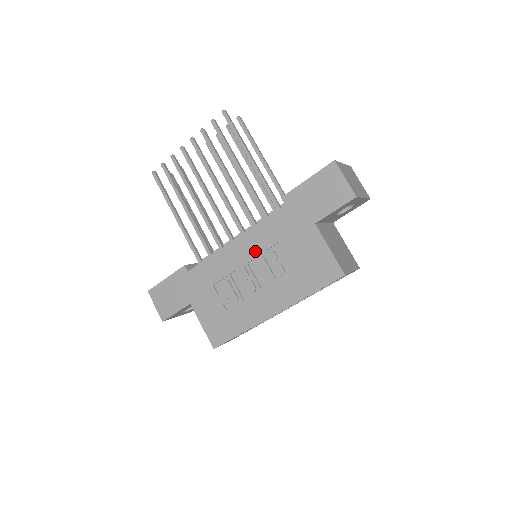
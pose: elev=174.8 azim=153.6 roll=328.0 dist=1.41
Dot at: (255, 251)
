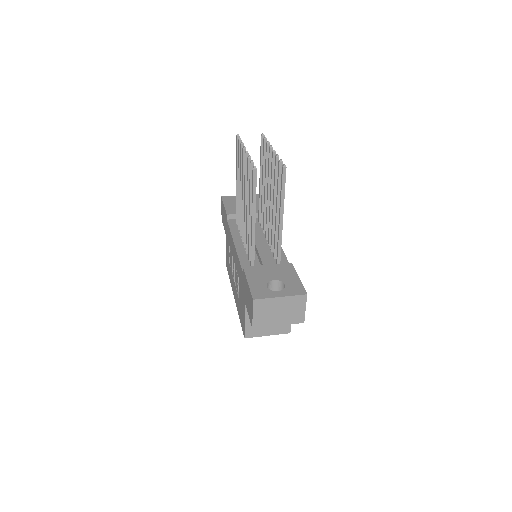
Dot at: (236, 265)
